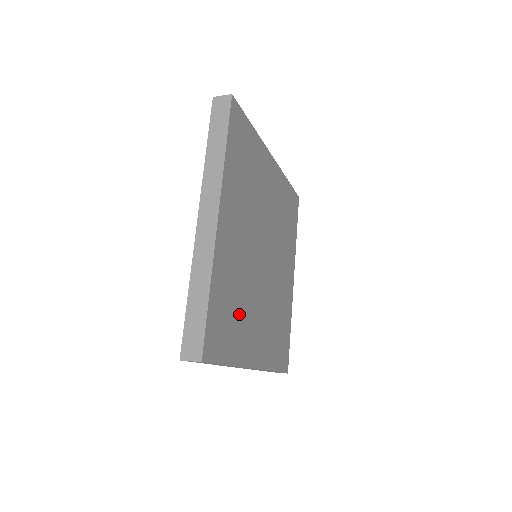
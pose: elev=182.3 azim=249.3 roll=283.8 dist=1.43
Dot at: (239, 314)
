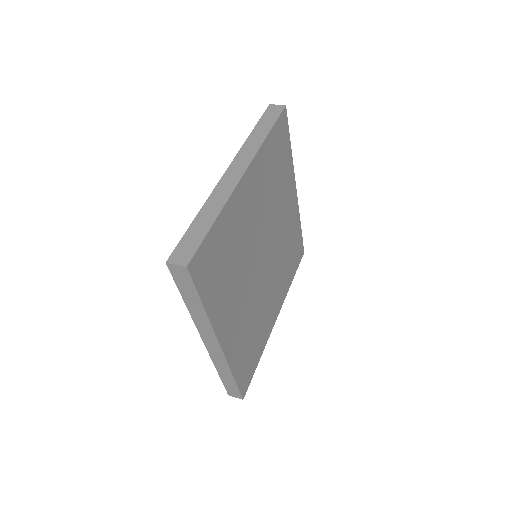
Dot at: (228, 275)
